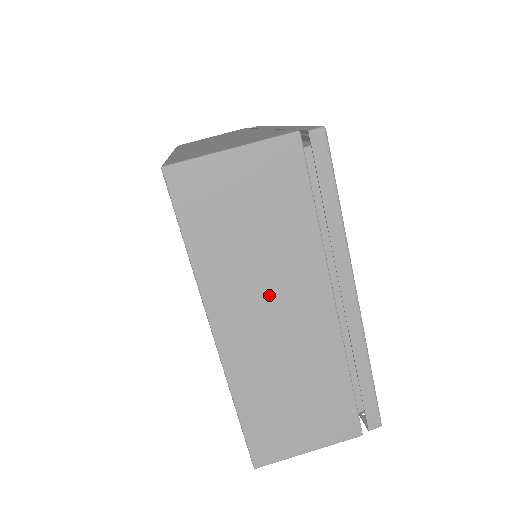
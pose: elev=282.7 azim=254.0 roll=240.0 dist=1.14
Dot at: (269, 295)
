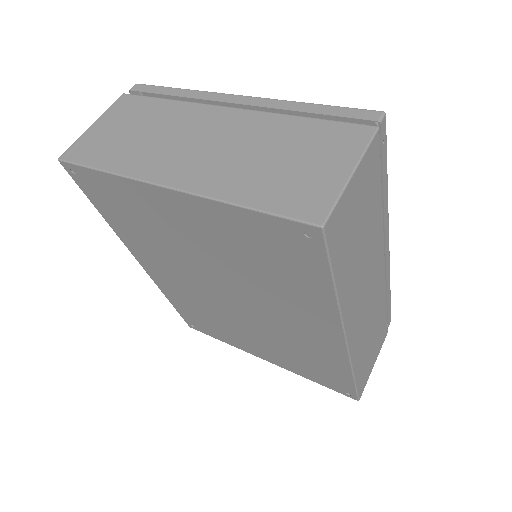
Dot at: (181, 141)
